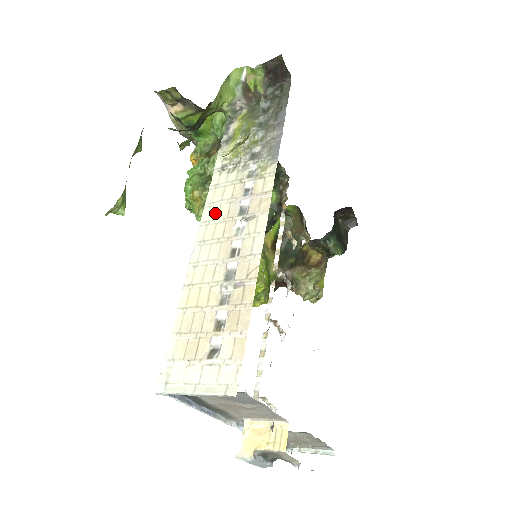
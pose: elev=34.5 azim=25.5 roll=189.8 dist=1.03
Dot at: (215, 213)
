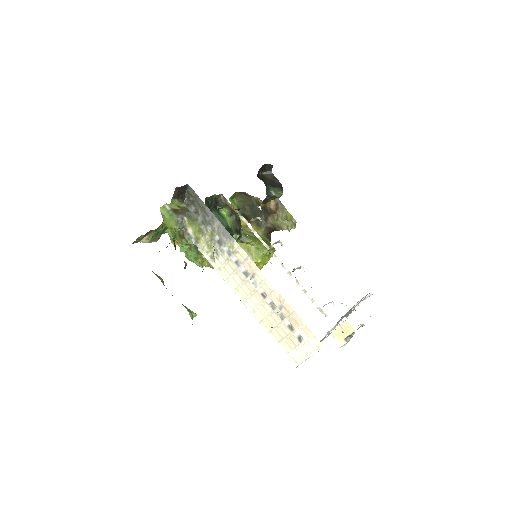
Dot at: (235, 283)
